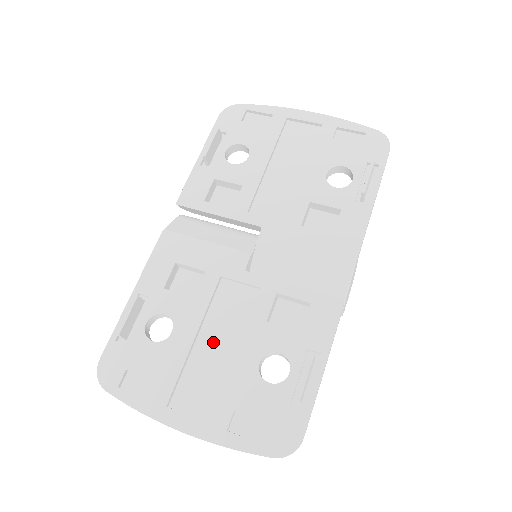
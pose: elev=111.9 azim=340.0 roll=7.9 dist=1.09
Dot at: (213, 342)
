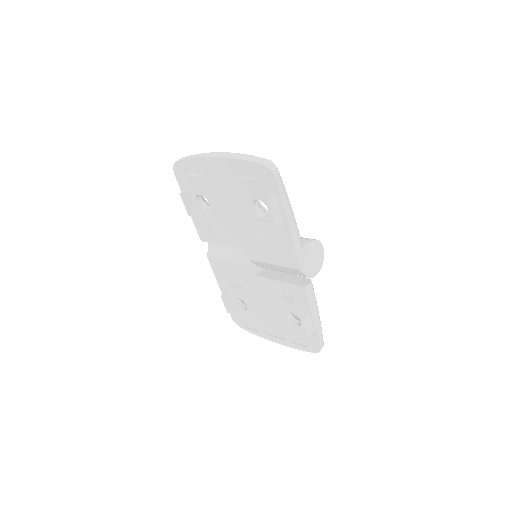
Dot at: (265, 307)
